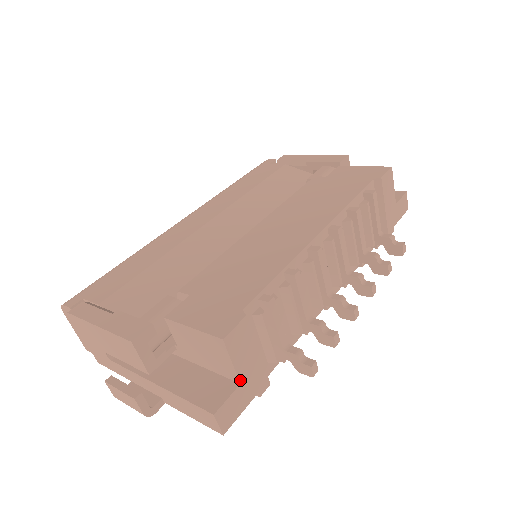
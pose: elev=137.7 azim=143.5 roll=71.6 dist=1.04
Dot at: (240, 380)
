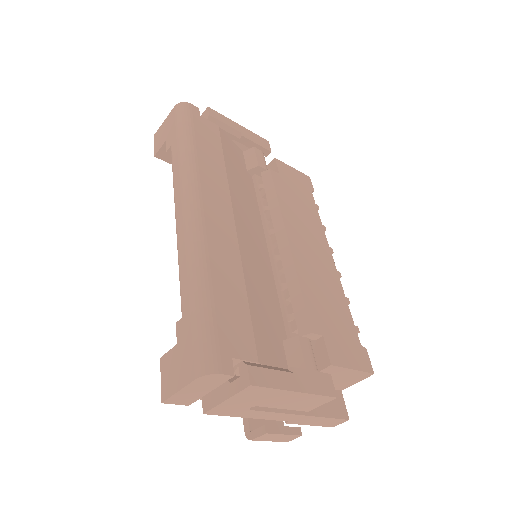
Dot at: (343, 389)
